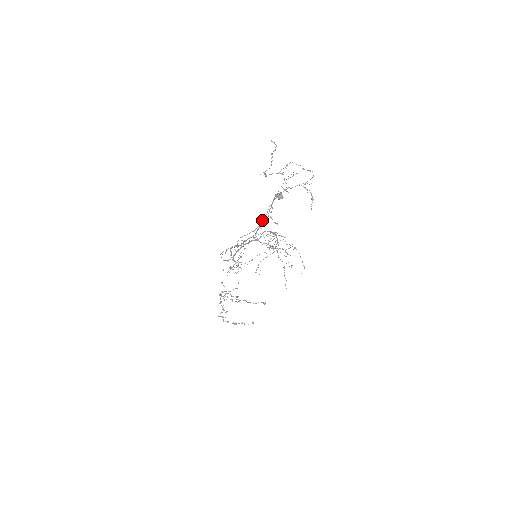
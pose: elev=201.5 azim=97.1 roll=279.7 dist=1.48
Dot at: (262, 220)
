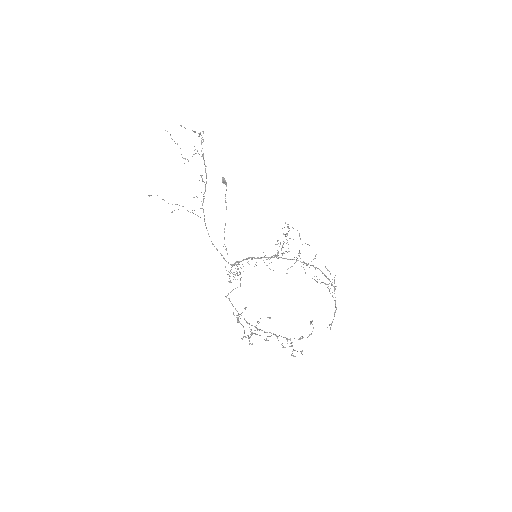
Dot at: (226, 208)
